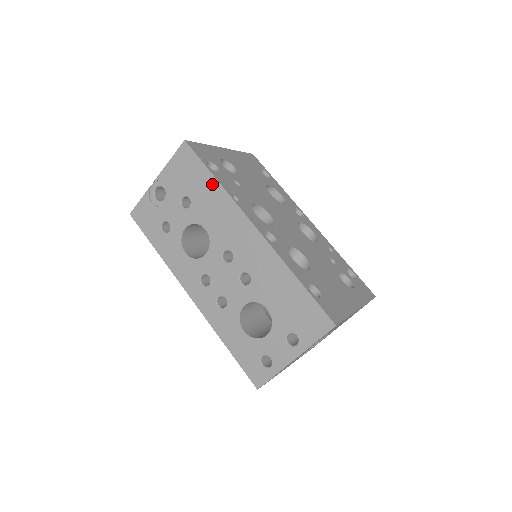
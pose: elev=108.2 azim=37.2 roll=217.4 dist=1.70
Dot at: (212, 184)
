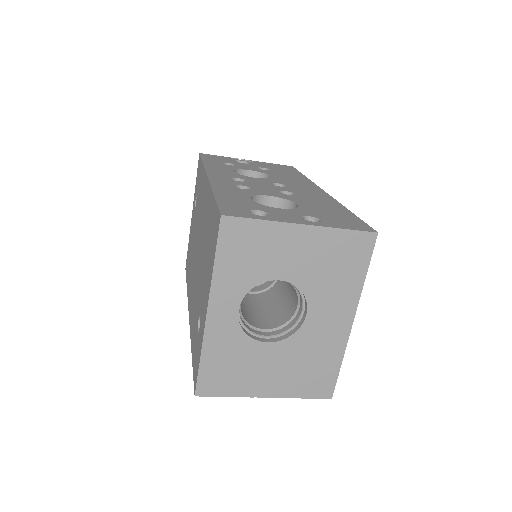
Dot at: (299, 175)
